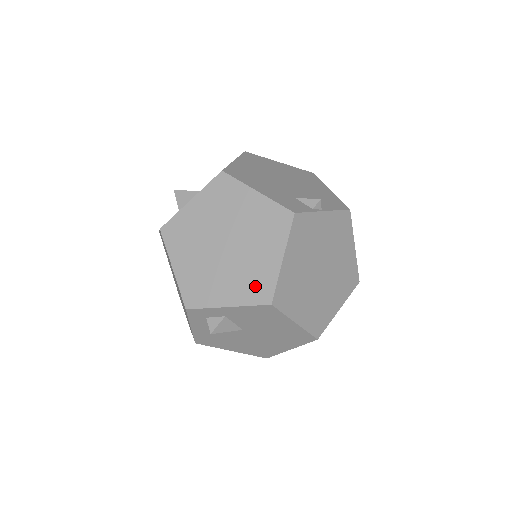
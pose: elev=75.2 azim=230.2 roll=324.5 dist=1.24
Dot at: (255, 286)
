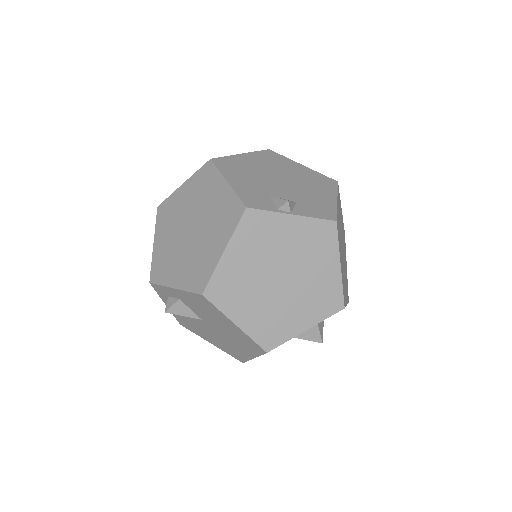
Dot at: (197, 273)
